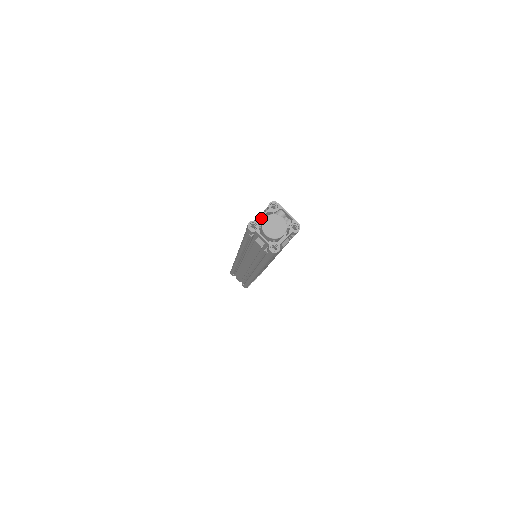
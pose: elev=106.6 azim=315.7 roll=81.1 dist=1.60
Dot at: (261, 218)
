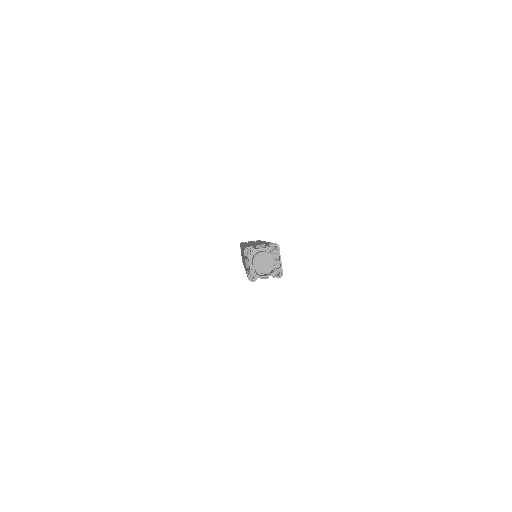
Dot at: occluded
